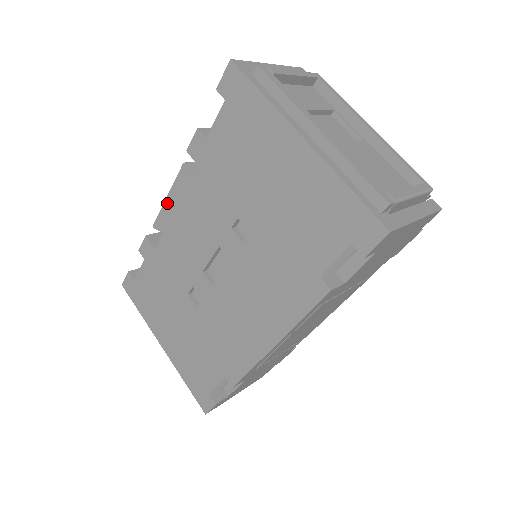
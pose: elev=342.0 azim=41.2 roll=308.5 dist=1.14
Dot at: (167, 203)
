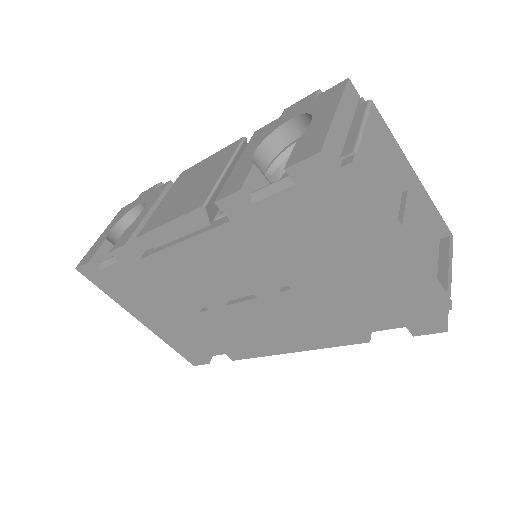
Dot at: (165, 229)
